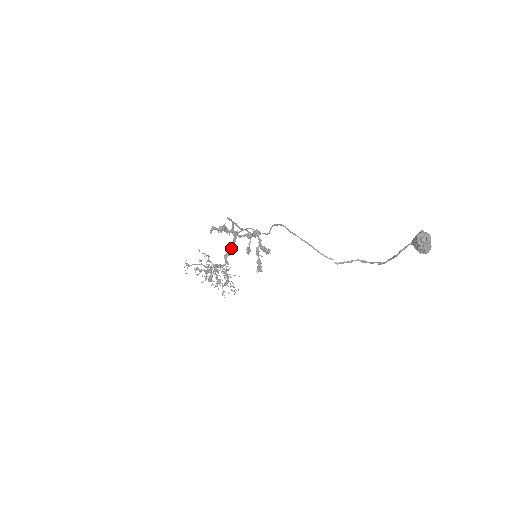
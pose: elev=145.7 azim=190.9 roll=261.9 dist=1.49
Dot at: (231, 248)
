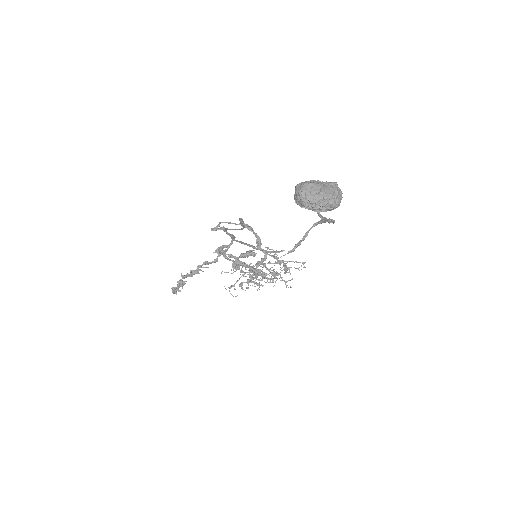
Dot at: (256, 237)
